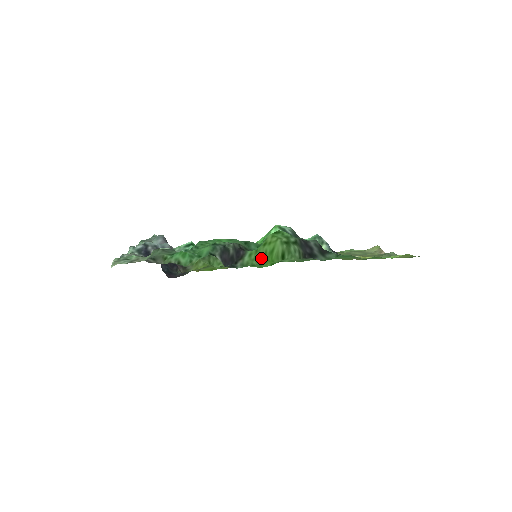
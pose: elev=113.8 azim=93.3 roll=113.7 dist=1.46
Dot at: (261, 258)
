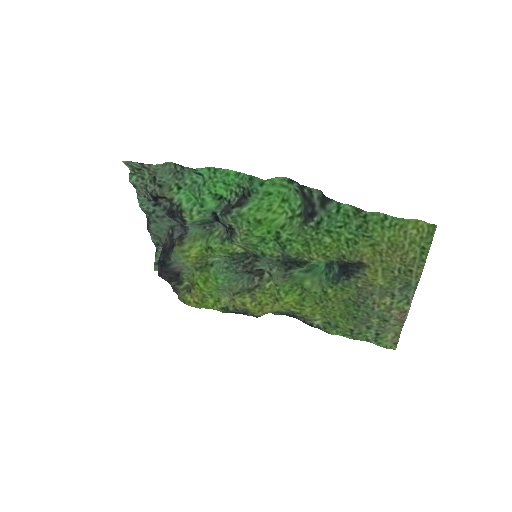
Dot at: (260, 219)
